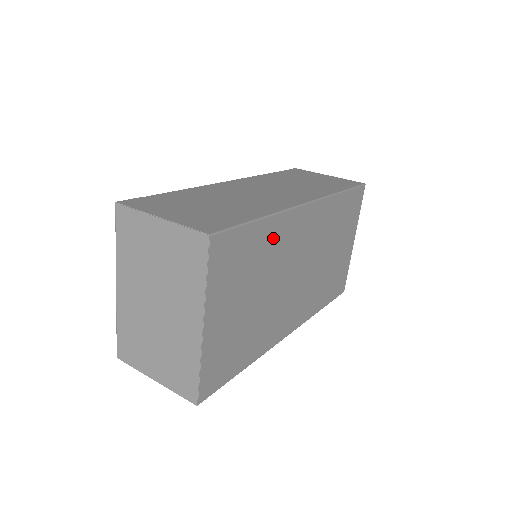
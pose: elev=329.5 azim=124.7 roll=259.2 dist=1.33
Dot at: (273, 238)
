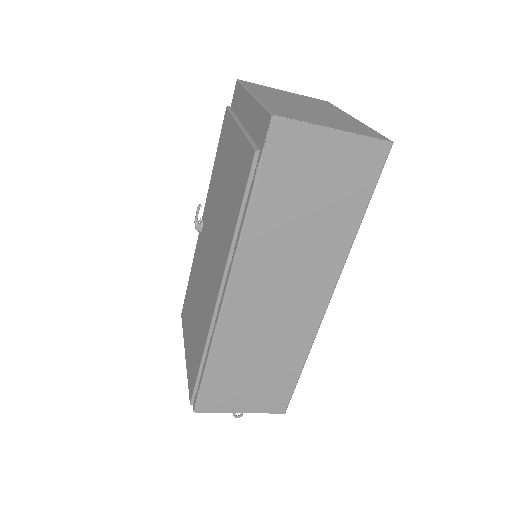
Dot at: occluded
